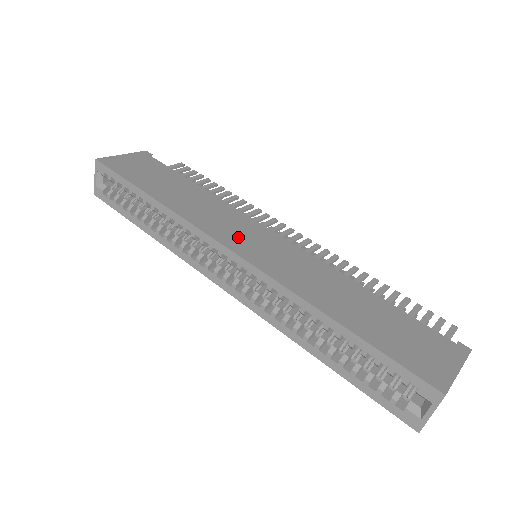
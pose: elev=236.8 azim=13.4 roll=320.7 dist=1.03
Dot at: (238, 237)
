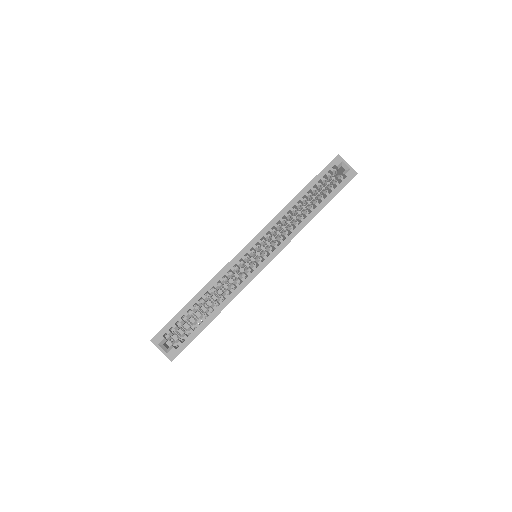
Dot at: occluded
